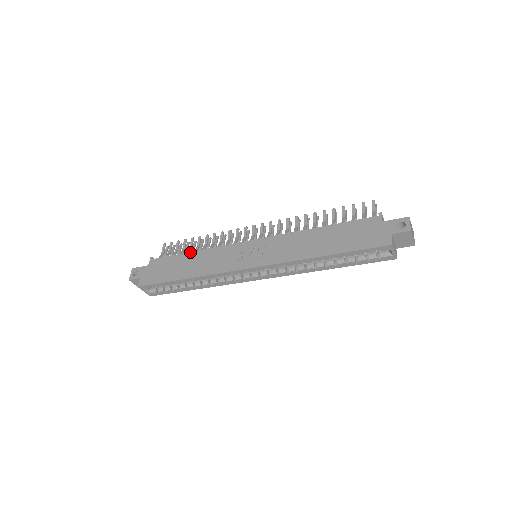
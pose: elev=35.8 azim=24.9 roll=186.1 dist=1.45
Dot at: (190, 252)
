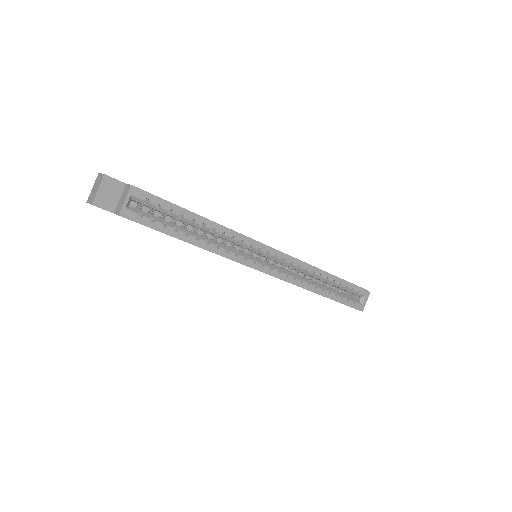
Dot at: occluded
